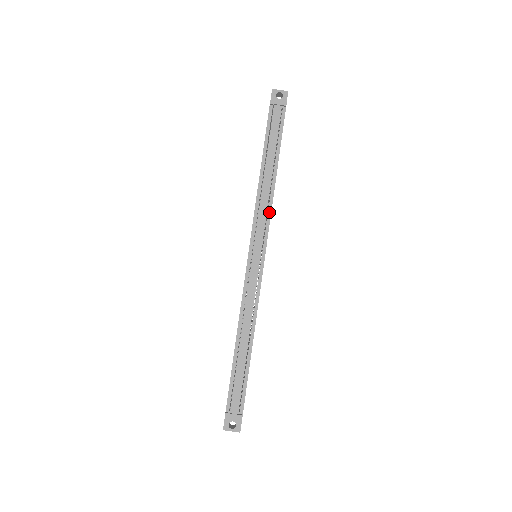
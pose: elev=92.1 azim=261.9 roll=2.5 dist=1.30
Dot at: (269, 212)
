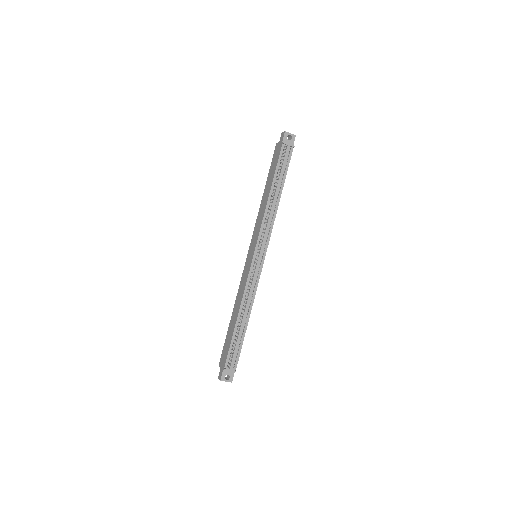
Dot at: (272, 226)
